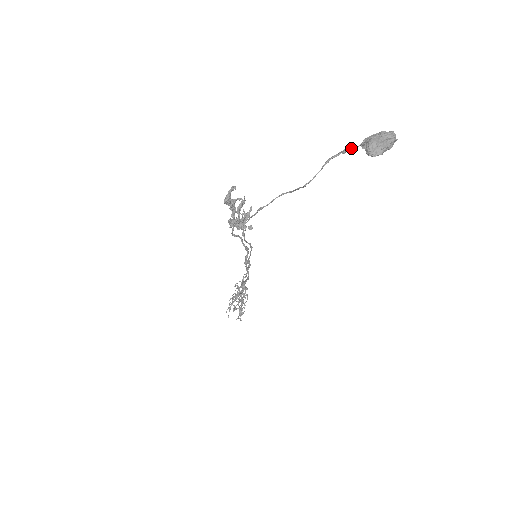
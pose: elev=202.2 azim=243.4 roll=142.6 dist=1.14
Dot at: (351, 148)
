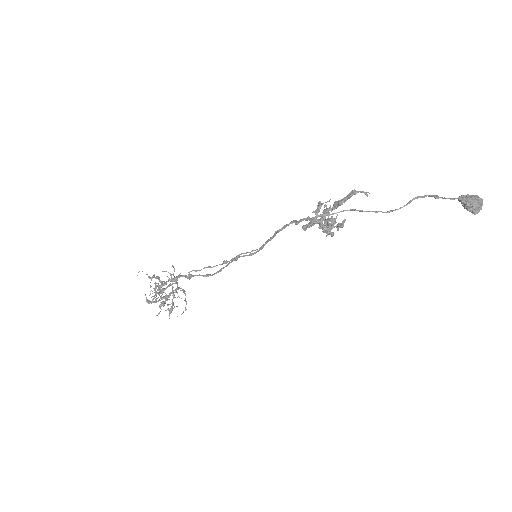
Dot at: (449, 198)
